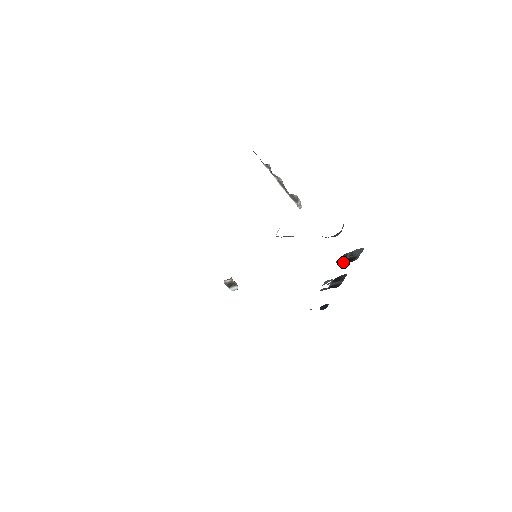
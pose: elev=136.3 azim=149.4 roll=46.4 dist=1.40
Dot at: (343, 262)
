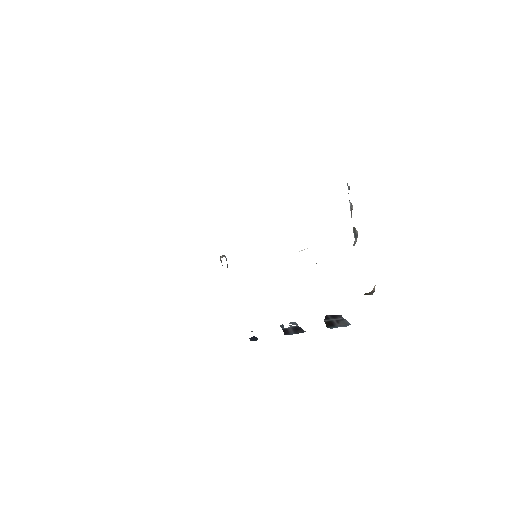
Dot at: (326, 320)
